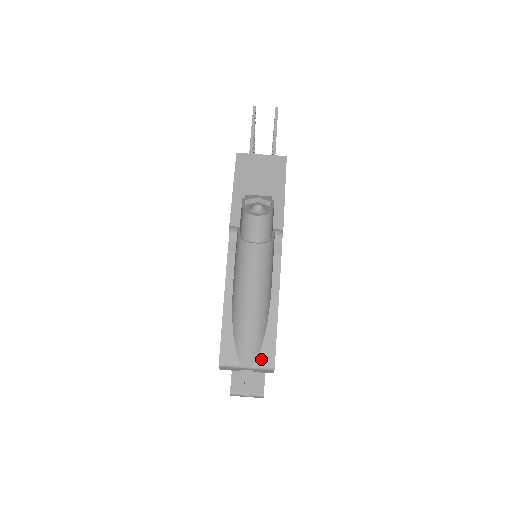
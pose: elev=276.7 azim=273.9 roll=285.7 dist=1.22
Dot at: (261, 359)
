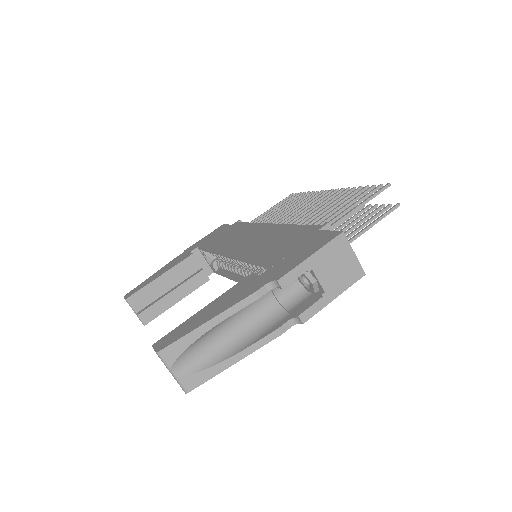
Dot at: (187, 379)
